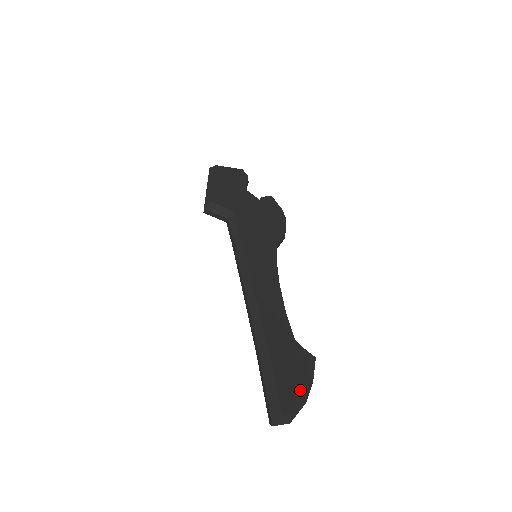
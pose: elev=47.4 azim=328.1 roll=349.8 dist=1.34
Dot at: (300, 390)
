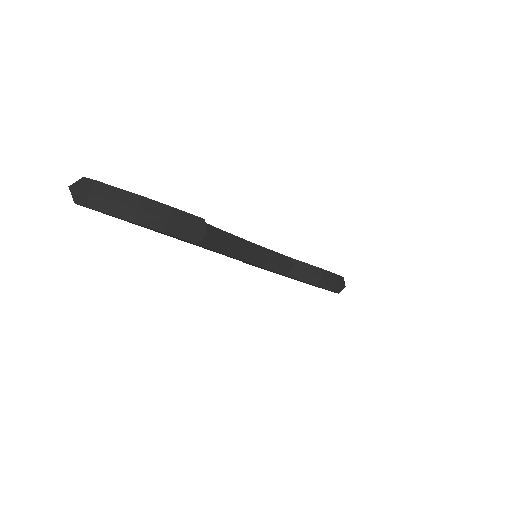
Dot at: occluded
